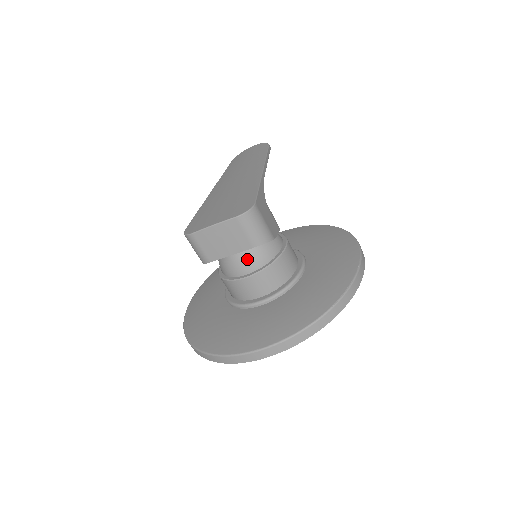
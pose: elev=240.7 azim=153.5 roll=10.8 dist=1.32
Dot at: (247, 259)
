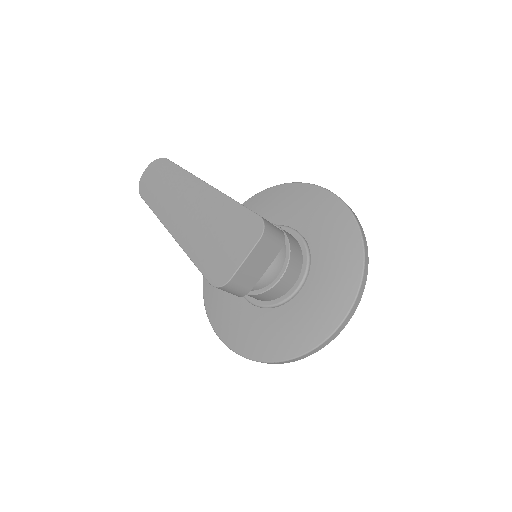
Dot at: (273, 263)
